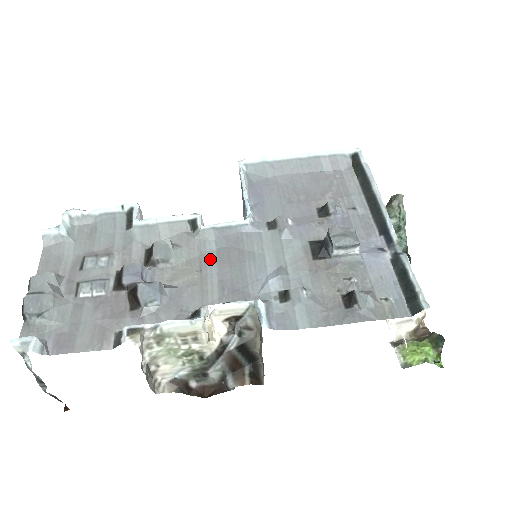
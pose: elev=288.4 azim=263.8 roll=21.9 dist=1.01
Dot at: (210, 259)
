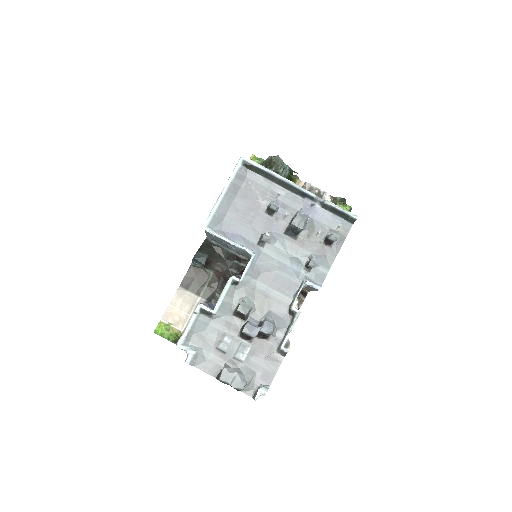
Dot at: (262, 287)
